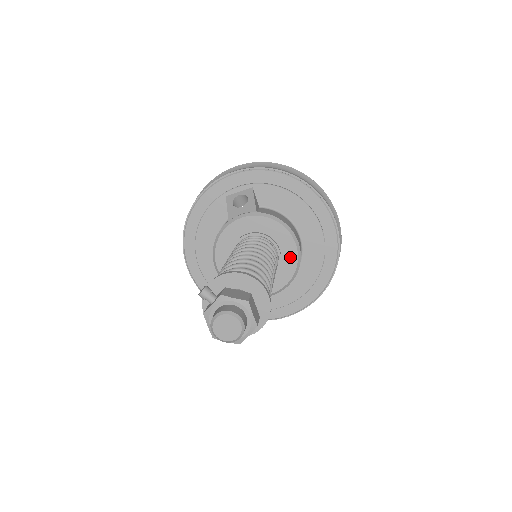
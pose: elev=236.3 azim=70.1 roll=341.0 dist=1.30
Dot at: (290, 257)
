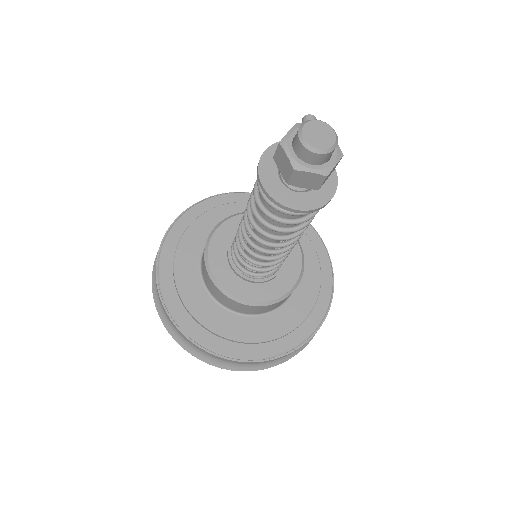
Dot at: (280, 287)
